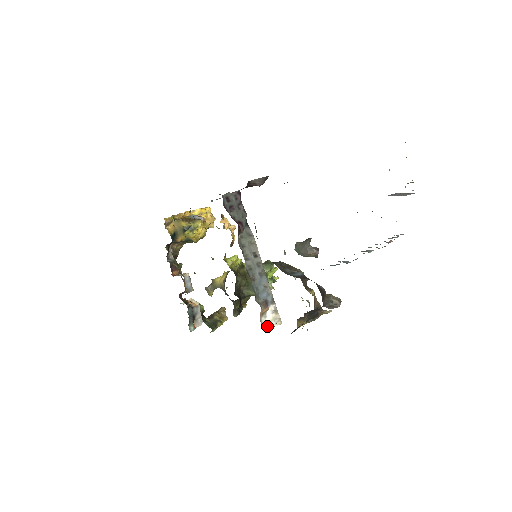
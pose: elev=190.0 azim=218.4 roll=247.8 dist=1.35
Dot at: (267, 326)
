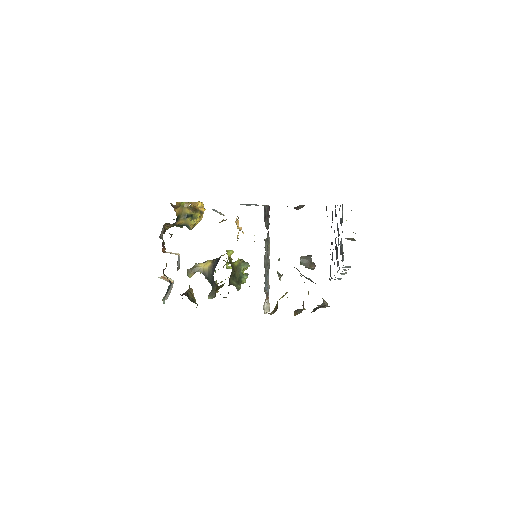
Dot at: (264, 311)
